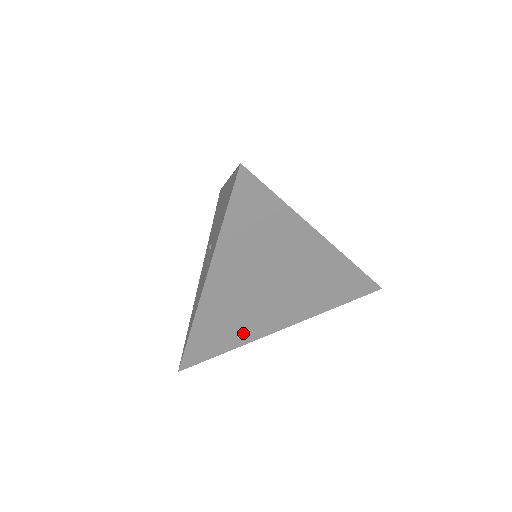
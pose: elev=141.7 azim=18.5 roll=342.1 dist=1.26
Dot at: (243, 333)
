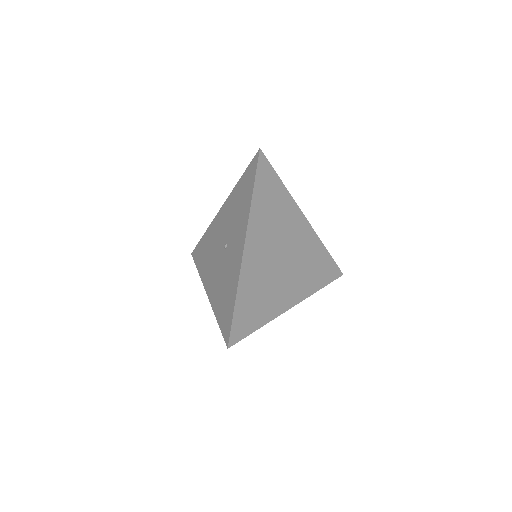
Dot at: (269, 307)
